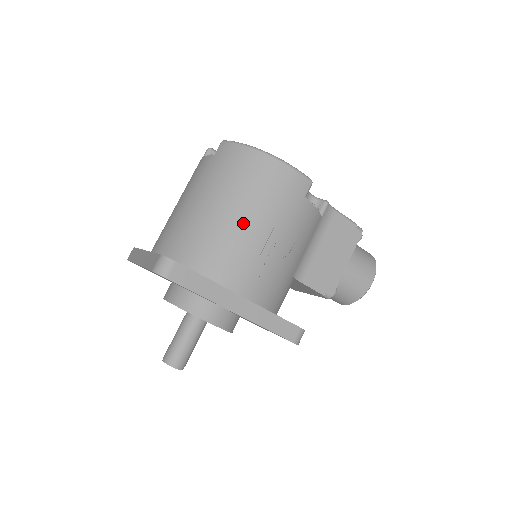
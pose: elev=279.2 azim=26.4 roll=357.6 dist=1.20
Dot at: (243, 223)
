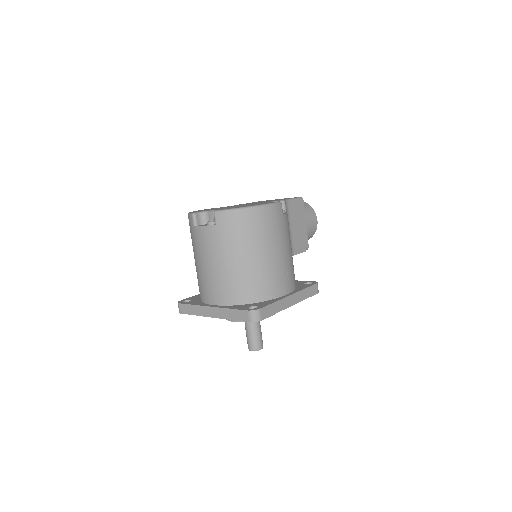
Dot at: (267, 257)
